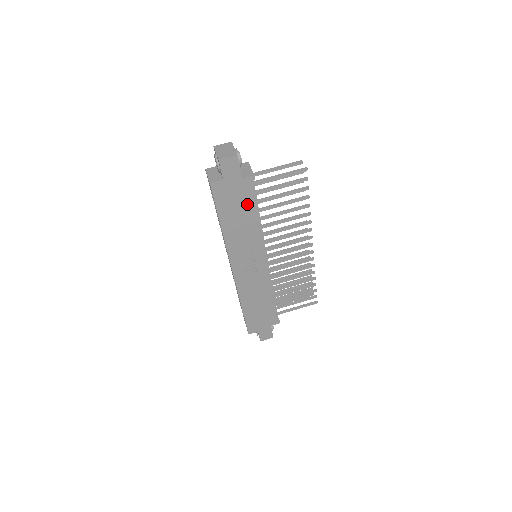
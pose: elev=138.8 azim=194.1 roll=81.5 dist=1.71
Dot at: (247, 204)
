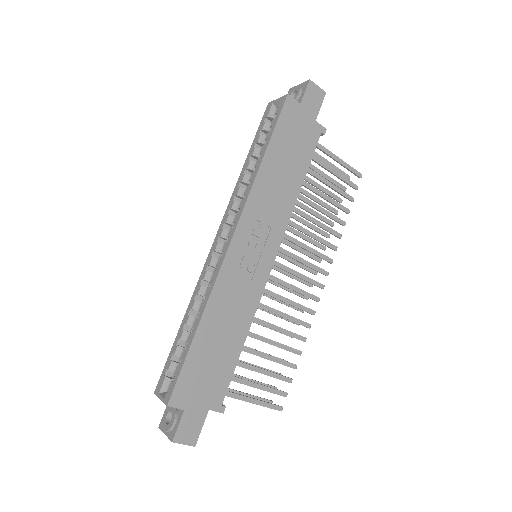
Dot at: (302, 156)
